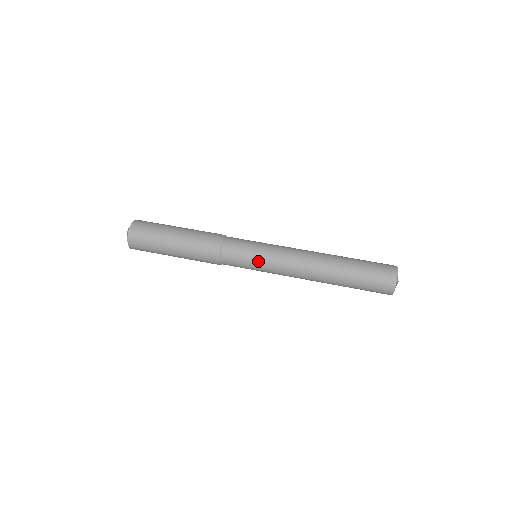
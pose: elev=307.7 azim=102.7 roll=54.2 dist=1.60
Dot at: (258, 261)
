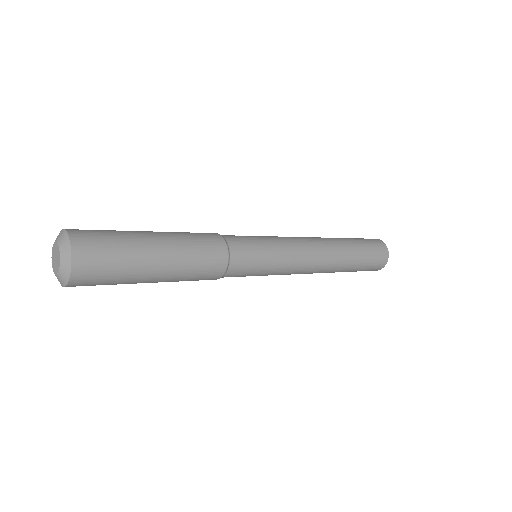
Dot at: (271, 243)
